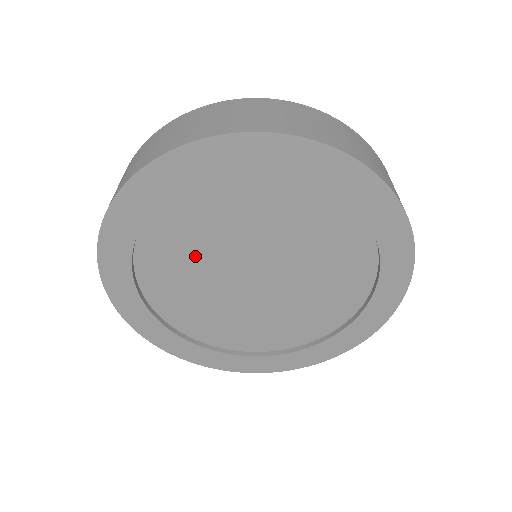
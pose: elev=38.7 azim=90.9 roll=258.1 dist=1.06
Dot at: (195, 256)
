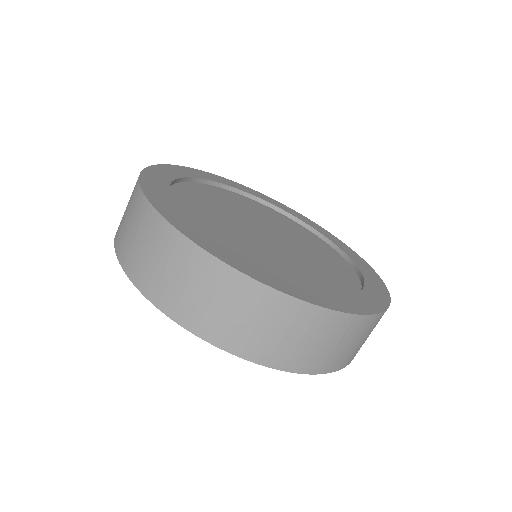
Dot at: occluded
